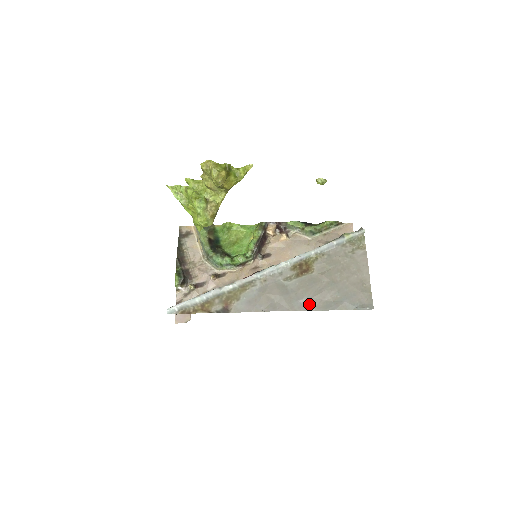
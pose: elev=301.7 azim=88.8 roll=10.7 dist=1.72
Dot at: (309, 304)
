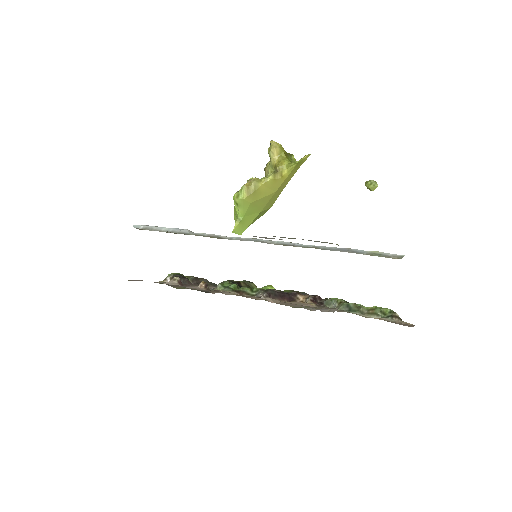
Dot at: occluded
